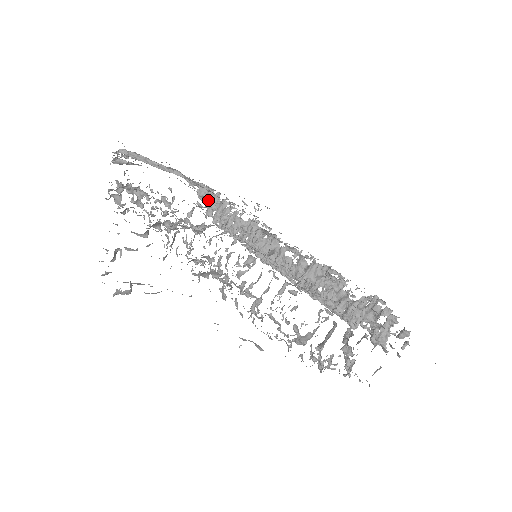
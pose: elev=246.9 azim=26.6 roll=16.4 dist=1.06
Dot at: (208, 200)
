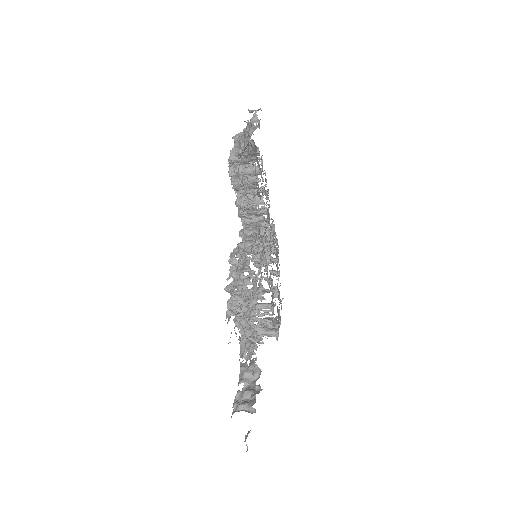
Dot at: (245, 157)
